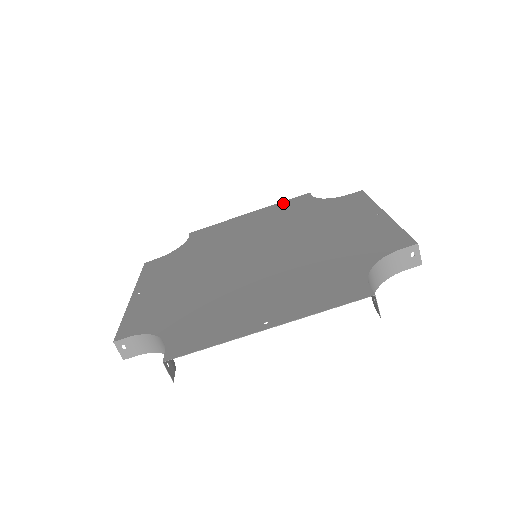
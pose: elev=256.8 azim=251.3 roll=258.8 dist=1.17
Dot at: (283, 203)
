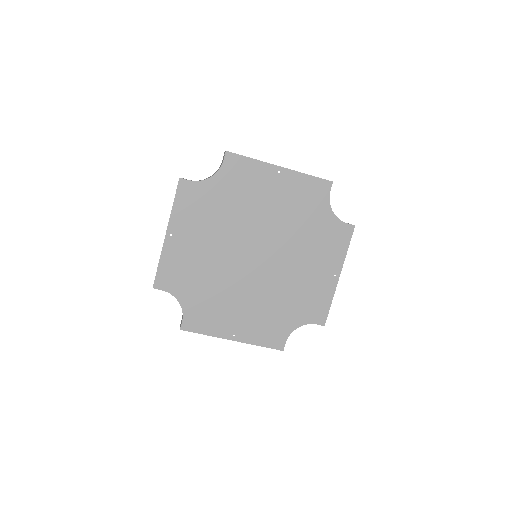
Dot at: (308, 180)
